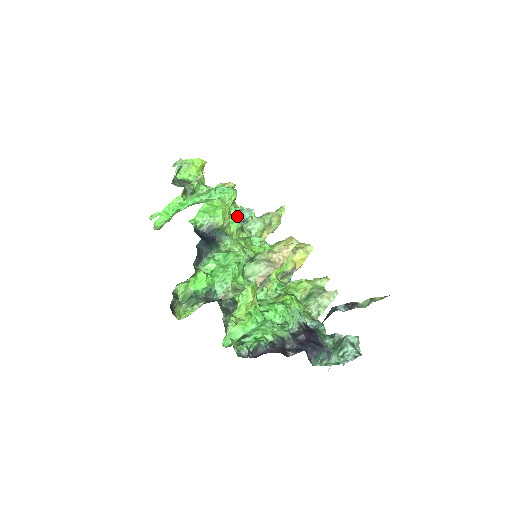
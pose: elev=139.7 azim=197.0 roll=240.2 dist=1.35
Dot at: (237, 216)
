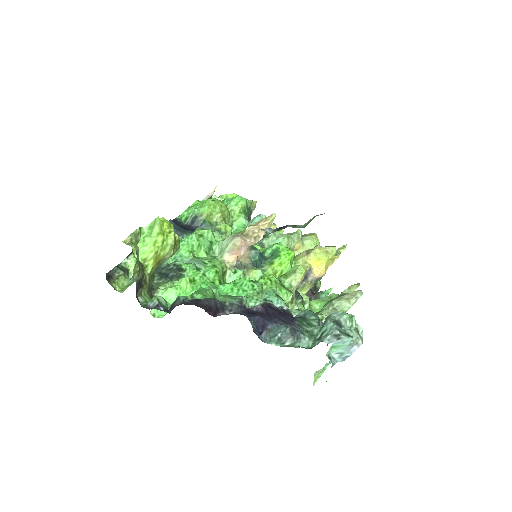
Dot at: (247, 224)
